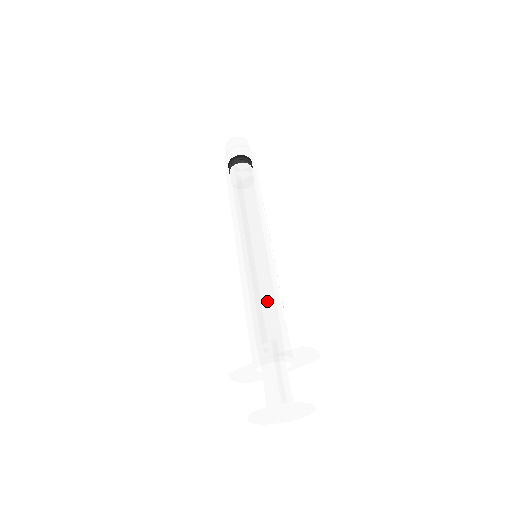
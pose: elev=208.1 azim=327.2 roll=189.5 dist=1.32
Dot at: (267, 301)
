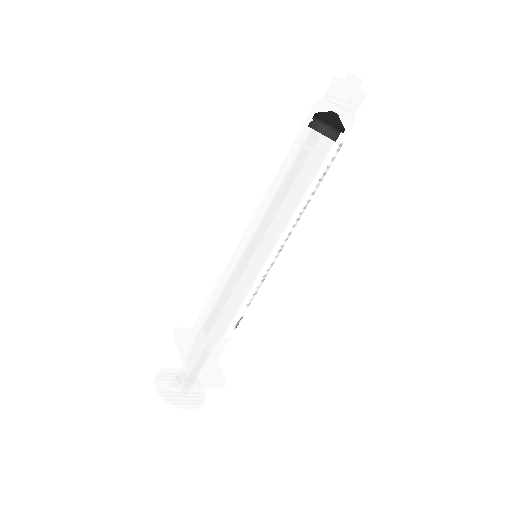
Dot at: (216, 317)
